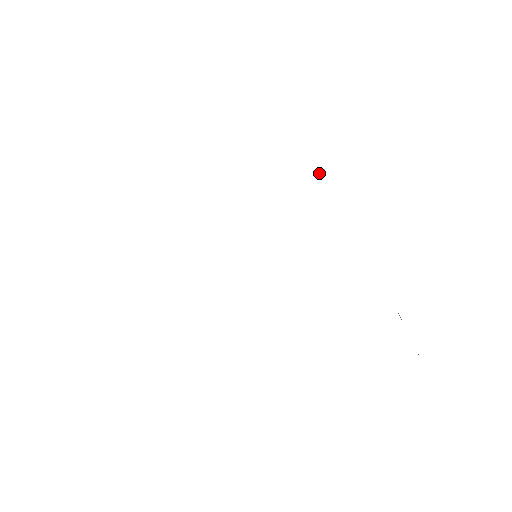
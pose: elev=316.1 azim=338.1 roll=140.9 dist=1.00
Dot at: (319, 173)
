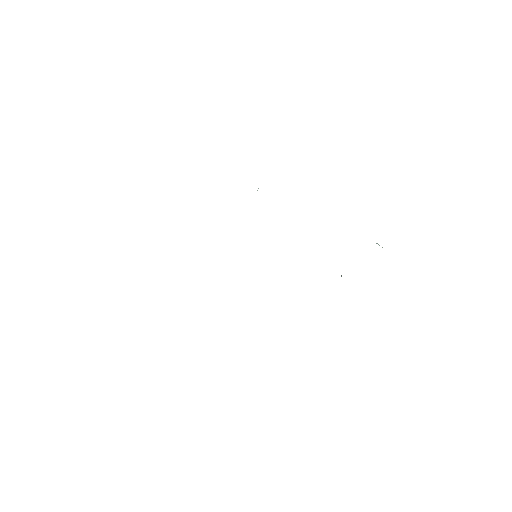
Dot at: occluded
